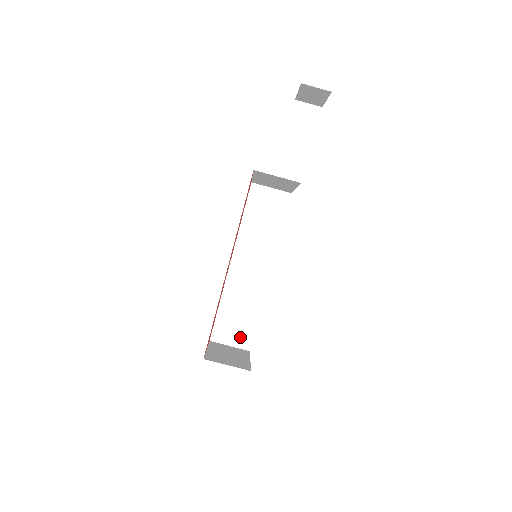
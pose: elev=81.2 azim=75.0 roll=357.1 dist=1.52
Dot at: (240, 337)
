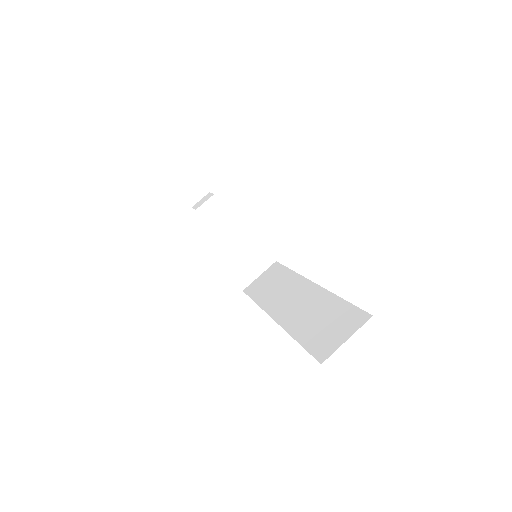
Dot at: (347, 324)
